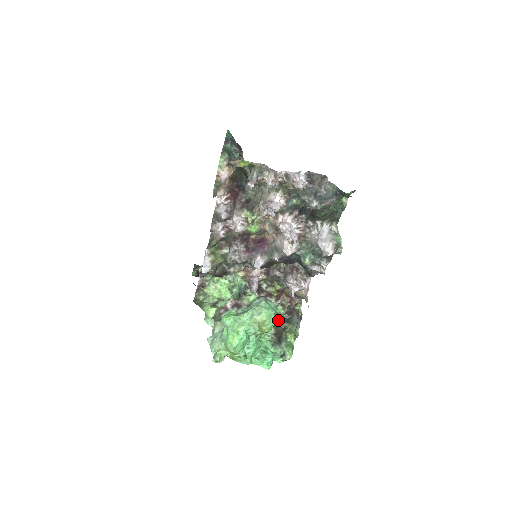
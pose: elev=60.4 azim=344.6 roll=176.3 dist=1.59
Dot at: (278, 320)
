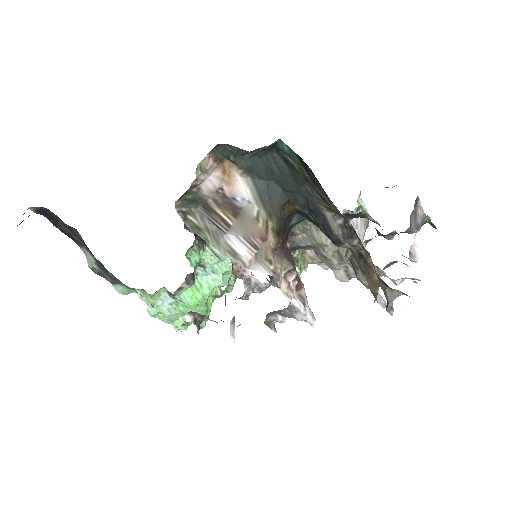
Dot at: occluded
